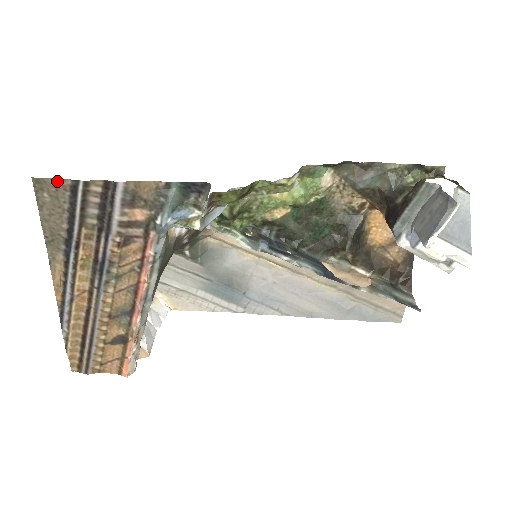
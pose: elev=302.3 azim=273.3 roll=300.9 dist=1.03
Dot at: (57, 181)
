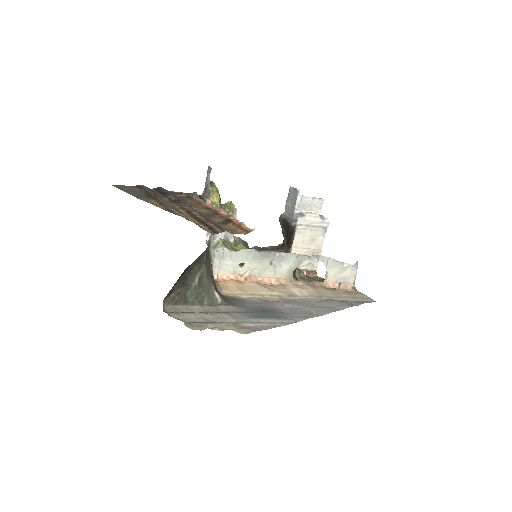
Dot at: (127, 186)
